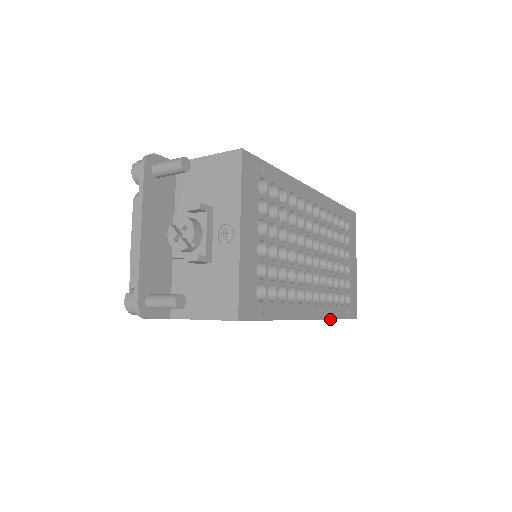
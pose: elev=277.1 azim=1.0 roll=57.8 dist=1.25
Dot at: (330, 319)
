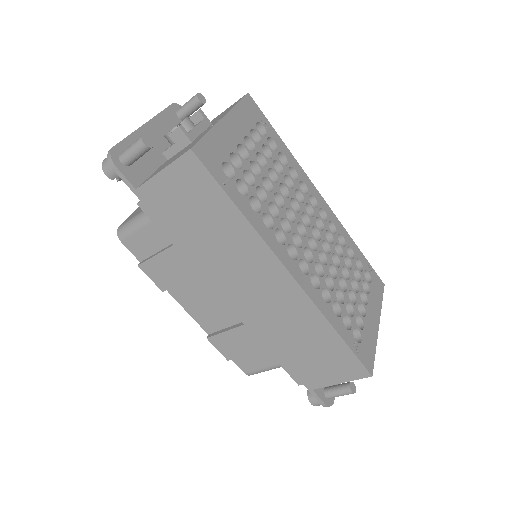
Dot at: (322, 313)
